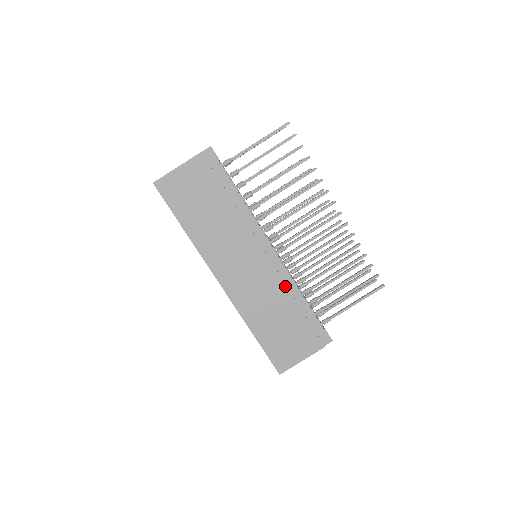
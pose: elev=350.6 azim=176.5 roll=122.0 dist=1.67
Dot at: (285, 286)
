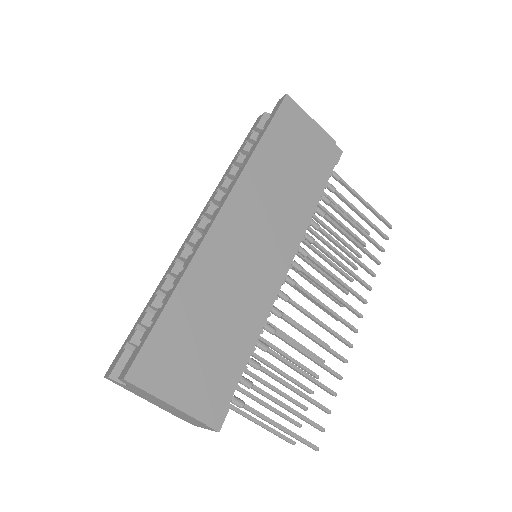
Dot at: (260, 306)
